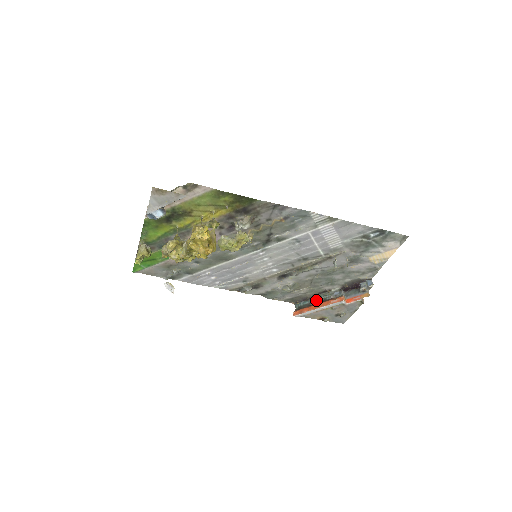
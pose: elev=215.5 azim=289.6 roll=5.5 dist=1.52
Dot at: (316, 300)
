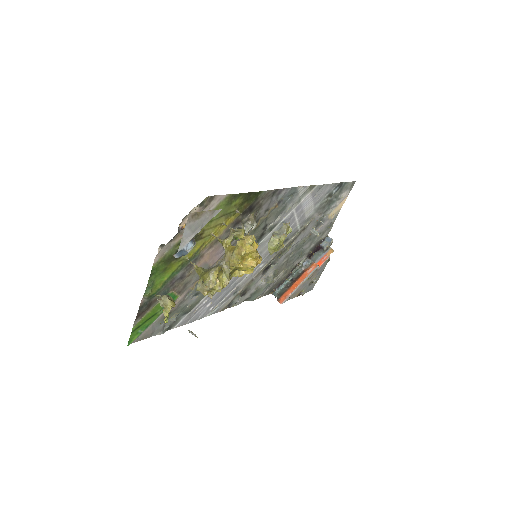
Dot at: (290, 279)
